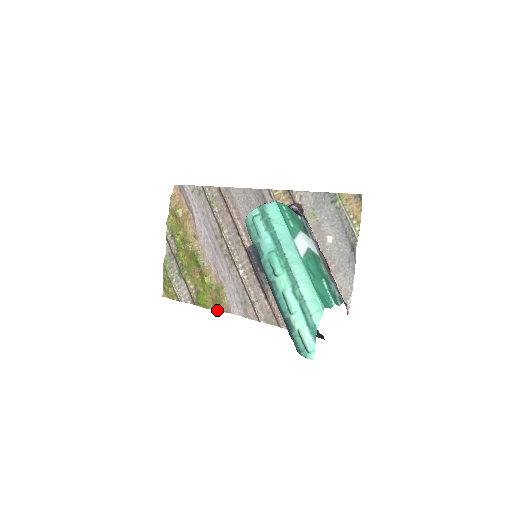
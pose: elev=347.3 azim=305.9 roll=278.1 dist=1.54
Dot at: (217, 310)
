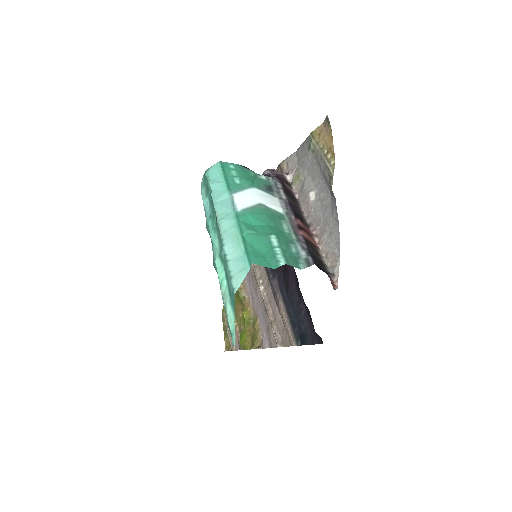
Dot at: (253, 348)
